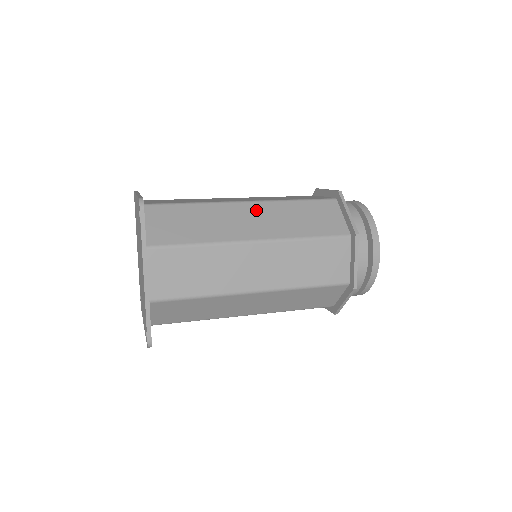
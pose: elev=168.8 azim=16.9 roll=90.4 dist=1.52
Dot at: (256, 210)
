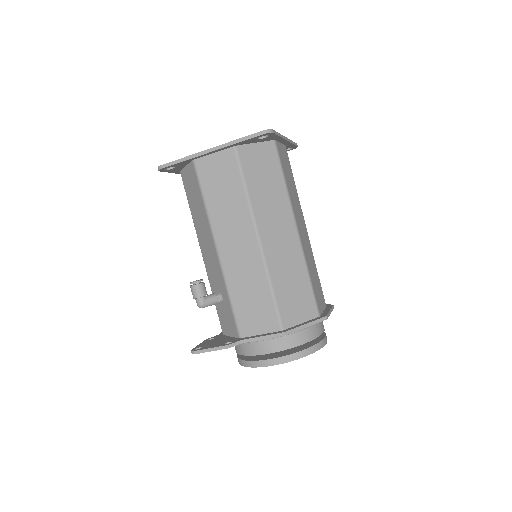
Dot at: occluded
